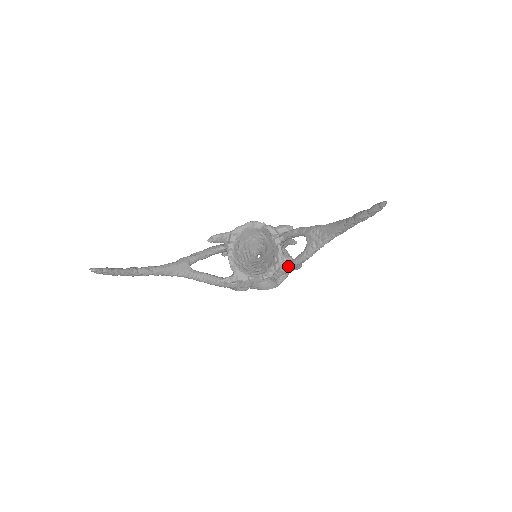
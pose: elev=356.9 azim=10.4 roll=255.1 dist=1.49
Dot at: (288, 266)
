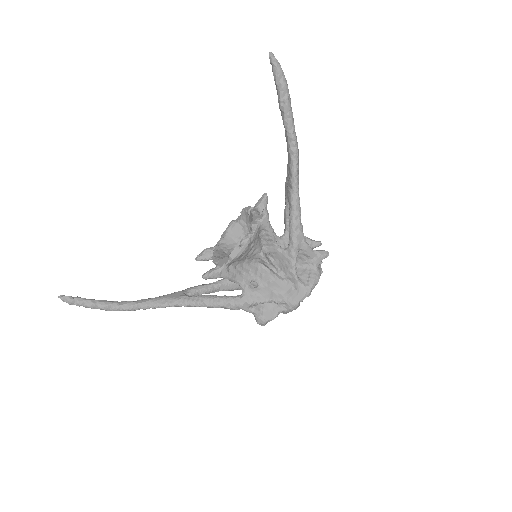
Dot at: (289, 241)
